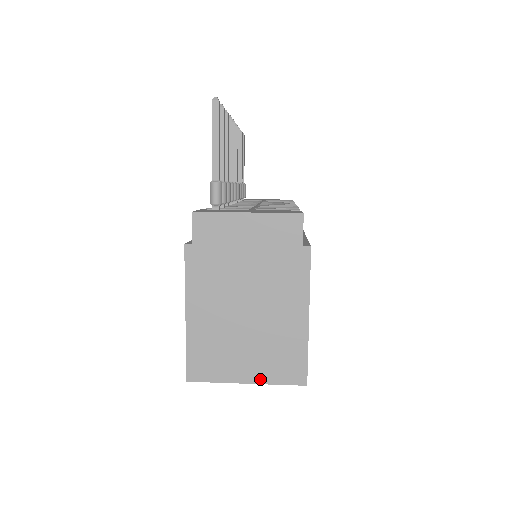
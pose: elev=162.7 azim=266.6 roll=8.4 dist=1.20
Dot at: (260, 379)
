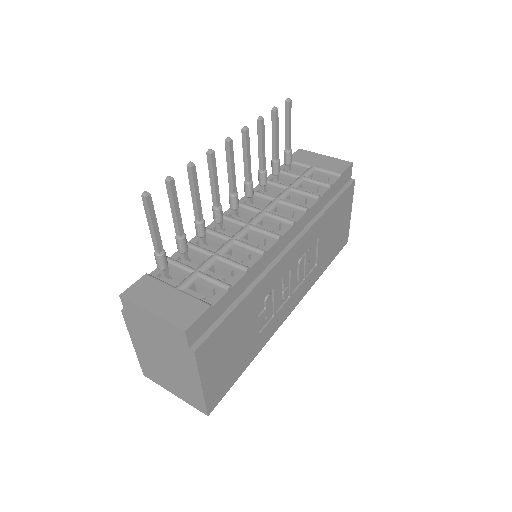
Dot at: (181, 397)
